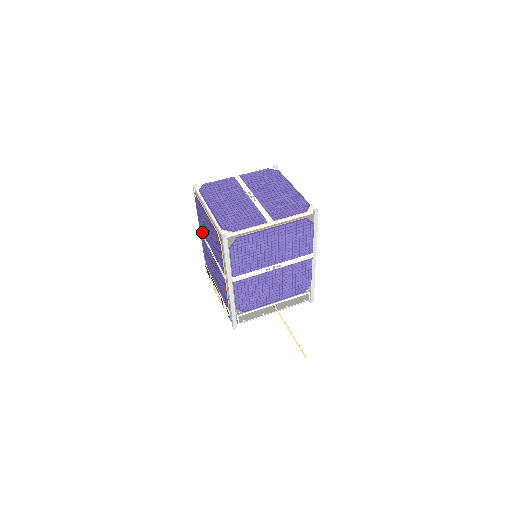
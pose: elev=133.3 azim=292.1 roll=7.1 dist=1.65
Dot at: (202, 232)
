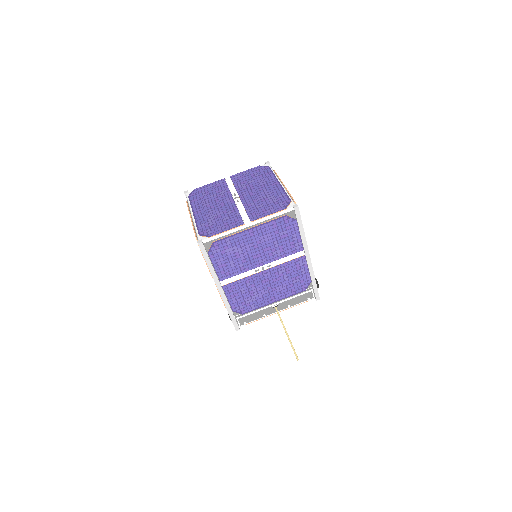
Dot at: occluded
